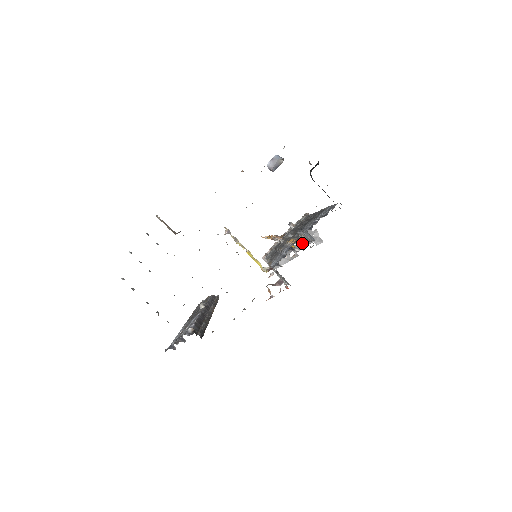
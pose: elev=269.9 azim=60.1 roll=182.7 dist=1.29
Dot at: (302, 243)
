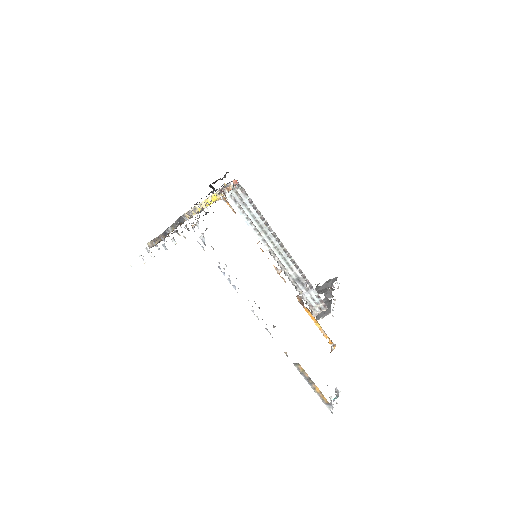
Dot at: (327, 290)
